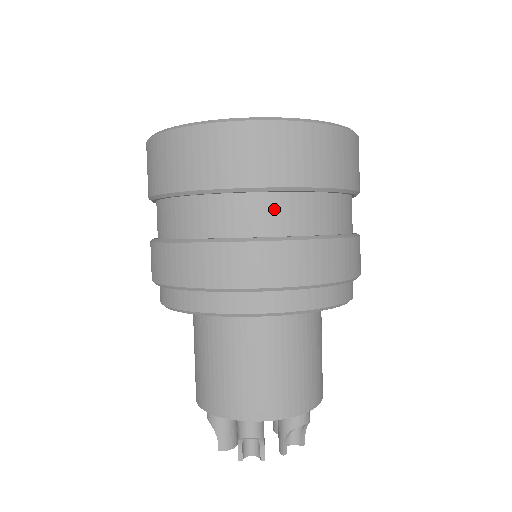
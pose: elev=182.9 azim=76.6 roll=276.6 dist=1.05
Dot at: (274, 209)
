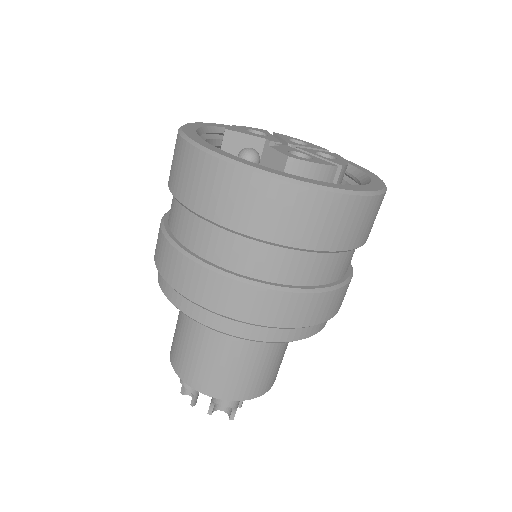
Dot at: (206, 234)
